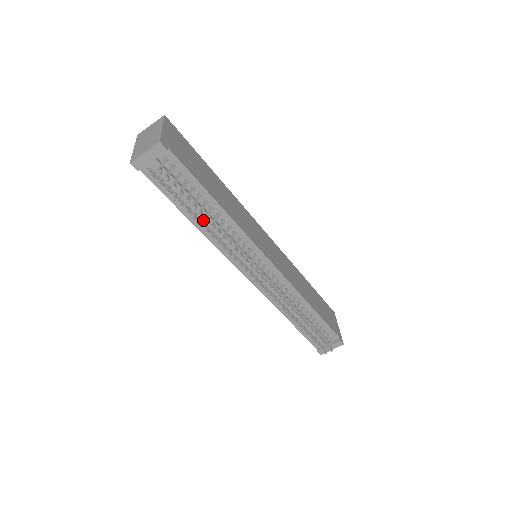
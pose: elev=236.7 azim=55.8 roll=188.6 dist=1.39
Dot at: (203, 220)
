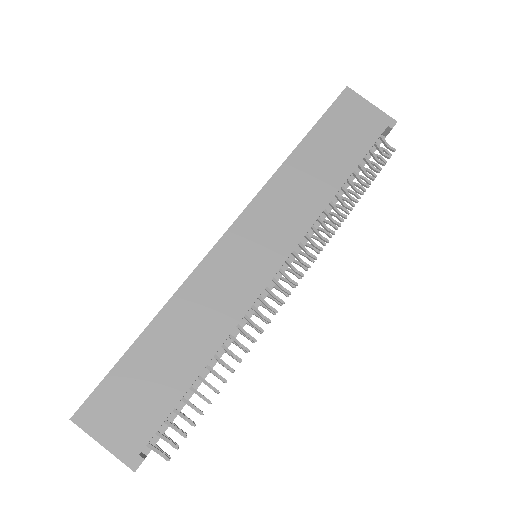
Dot at: occluded
